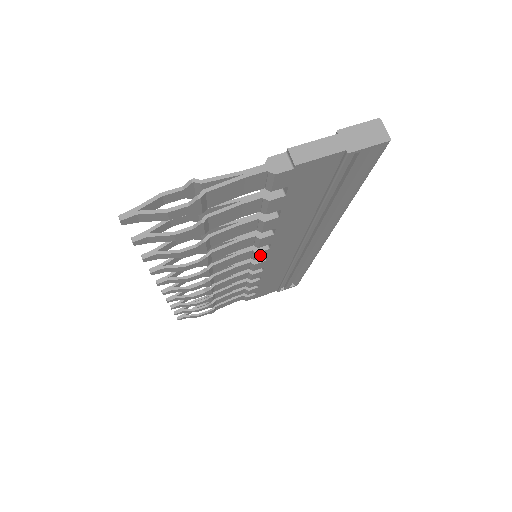
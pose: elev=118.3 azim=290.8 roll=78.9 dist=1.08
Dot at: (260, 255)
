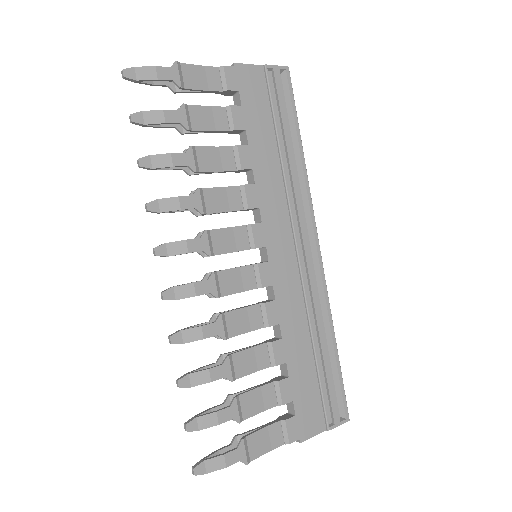
Dot at: (256, 236)
